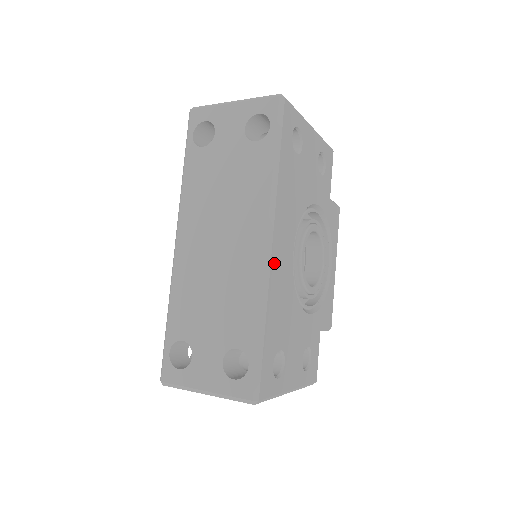
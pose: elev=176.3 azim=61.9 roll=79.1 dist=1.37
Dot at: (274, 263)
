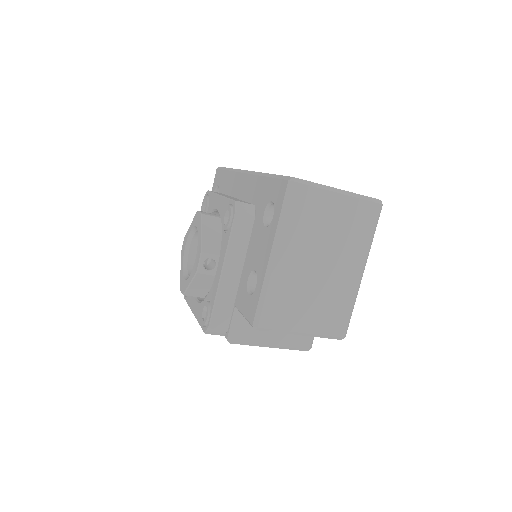
Dot at: occluded
